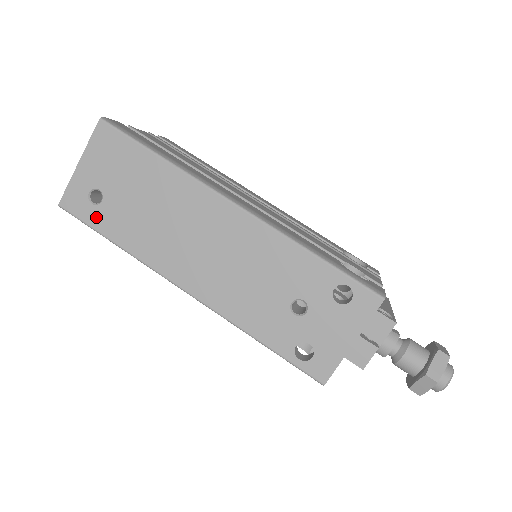
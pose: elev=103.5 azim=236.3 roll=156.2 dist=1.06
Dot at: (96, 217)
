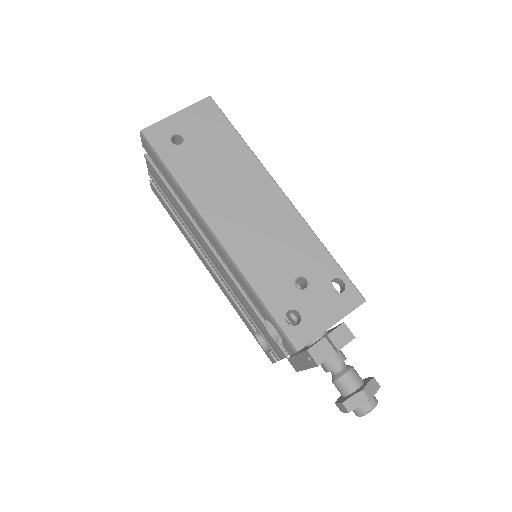
Dot at: (169, 152)
